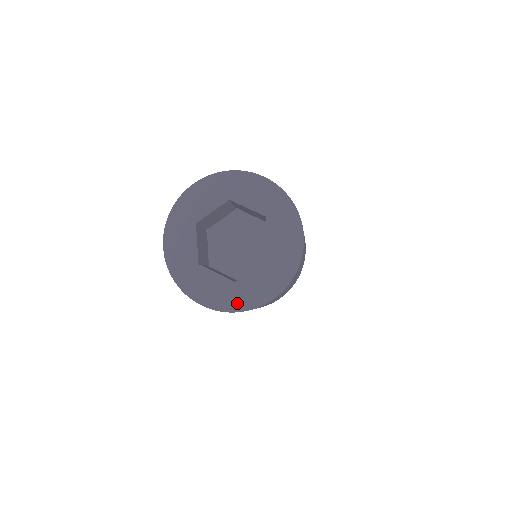
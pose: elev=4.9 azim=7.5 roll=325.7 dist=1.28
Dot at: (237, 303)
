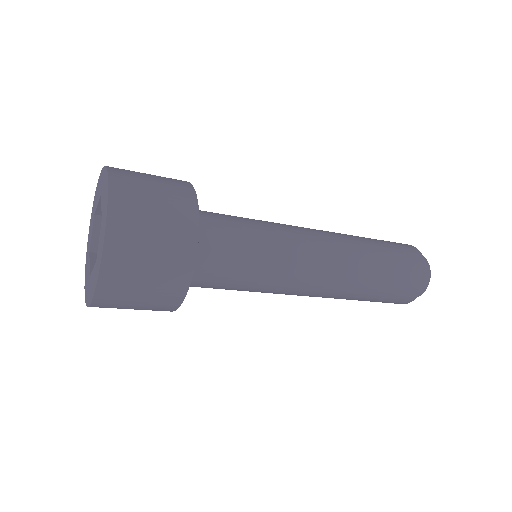
Dot at: (97, 274)
